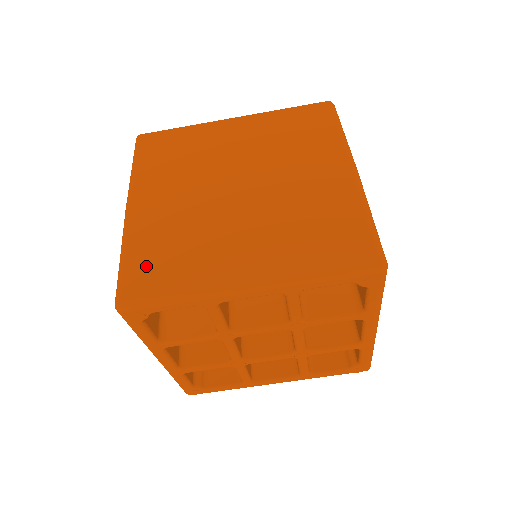
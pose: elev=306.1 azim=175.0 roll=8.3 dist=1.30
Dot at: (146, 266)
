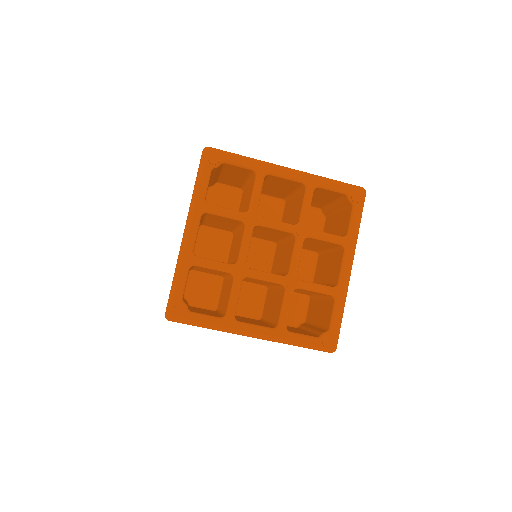
Dot at: occluded
